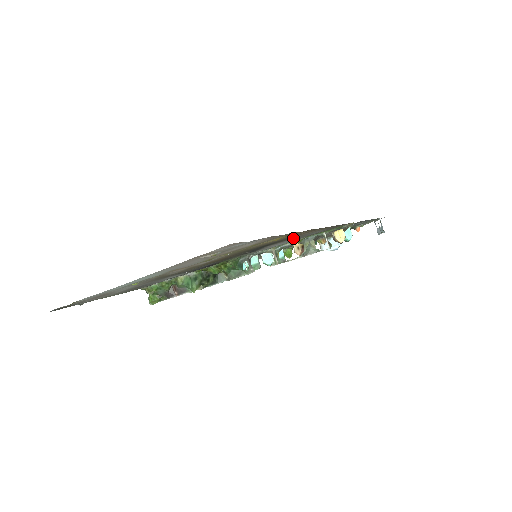
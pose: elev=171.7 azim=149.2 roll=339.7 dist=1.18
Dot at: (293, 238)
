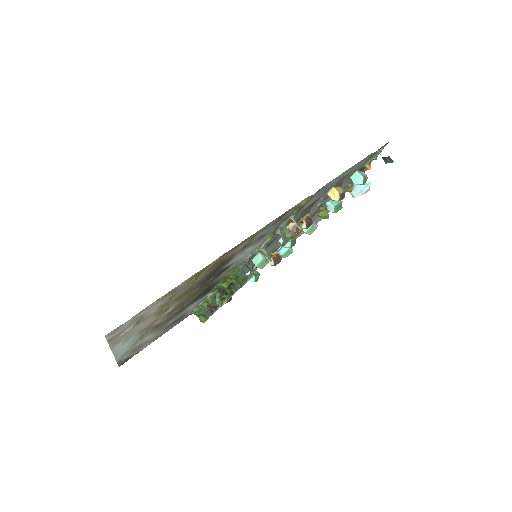
Dot at: (241, 250)
